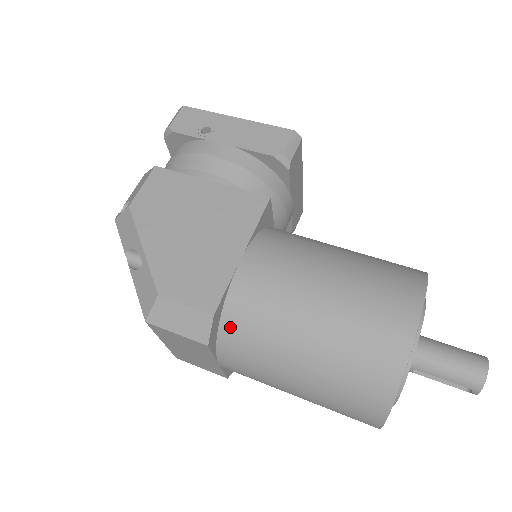
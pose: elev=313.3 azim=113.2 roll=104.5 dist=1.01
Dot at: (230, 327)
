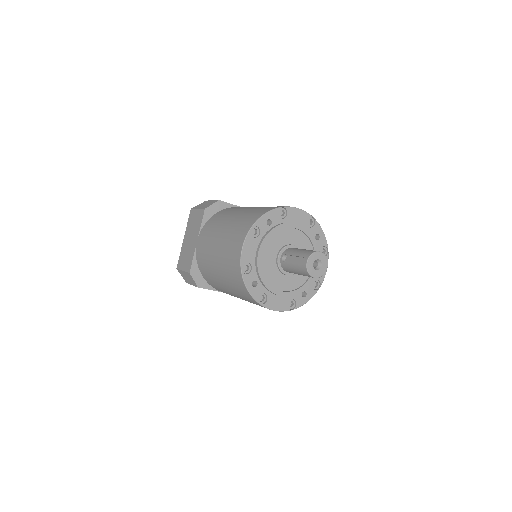
Dot at: (220, 213)
